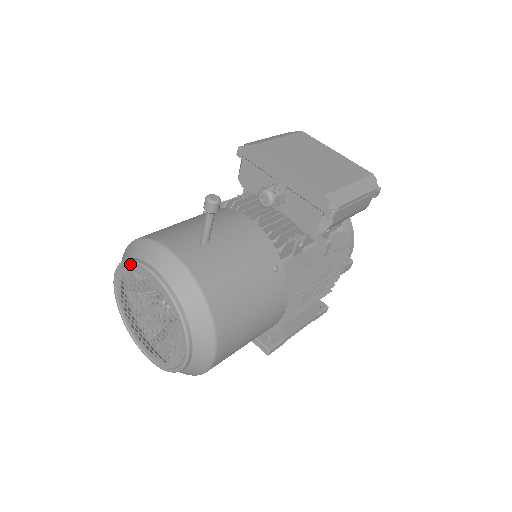
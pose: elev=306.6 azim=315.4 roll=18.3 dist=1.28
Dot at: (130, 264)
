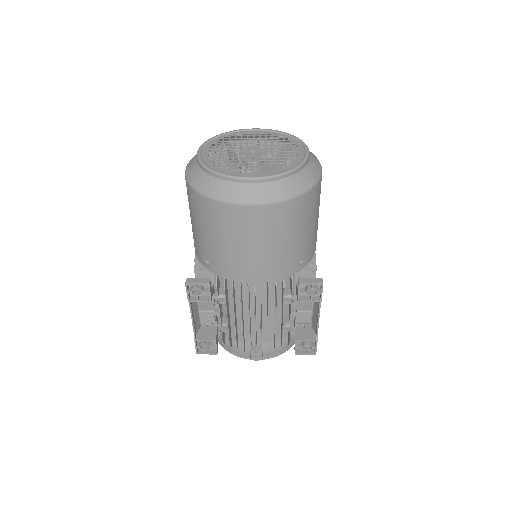
Dot at: (224, 134)
